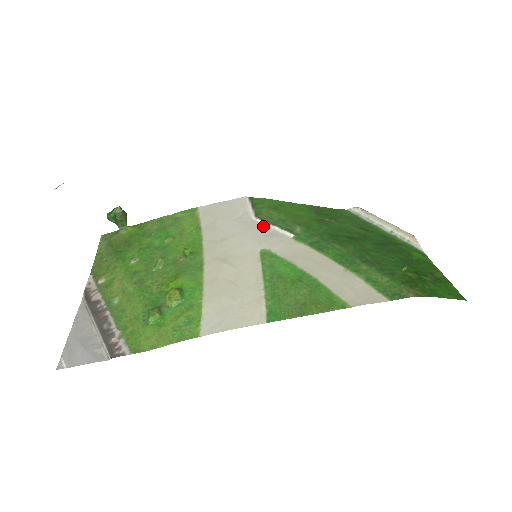
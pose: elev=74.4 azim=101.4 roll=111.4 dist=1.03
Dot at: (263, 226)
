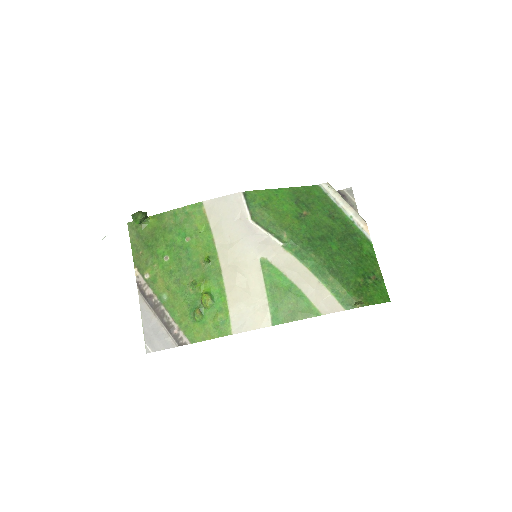
Dot at: (259, 232)
